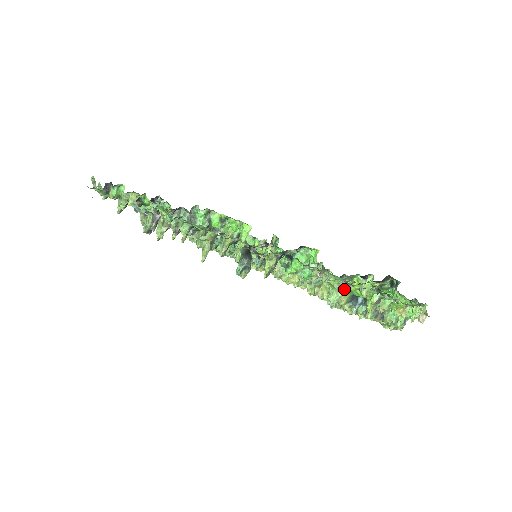
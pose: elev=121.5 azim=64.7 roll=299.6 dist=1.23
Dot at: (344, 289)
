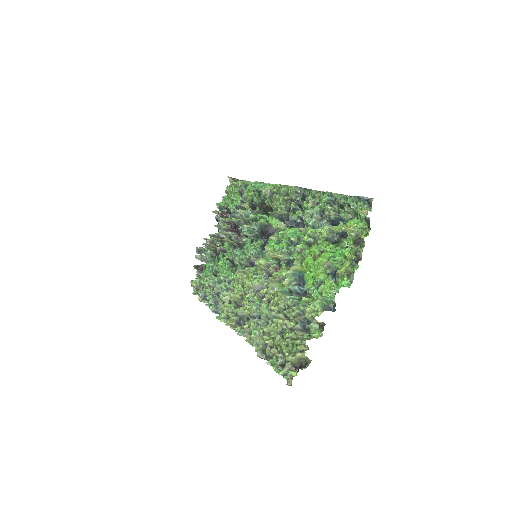
Dot at: (301, 267)
